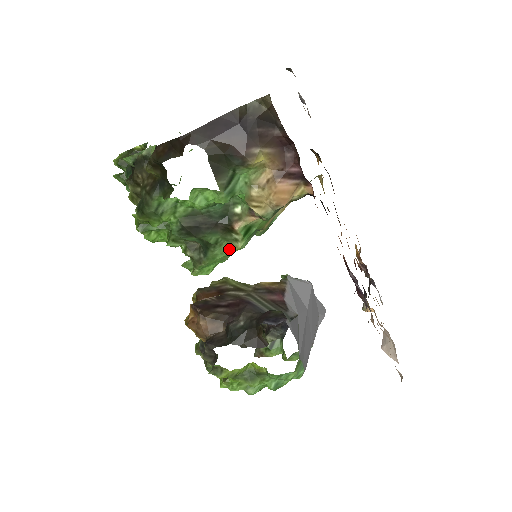
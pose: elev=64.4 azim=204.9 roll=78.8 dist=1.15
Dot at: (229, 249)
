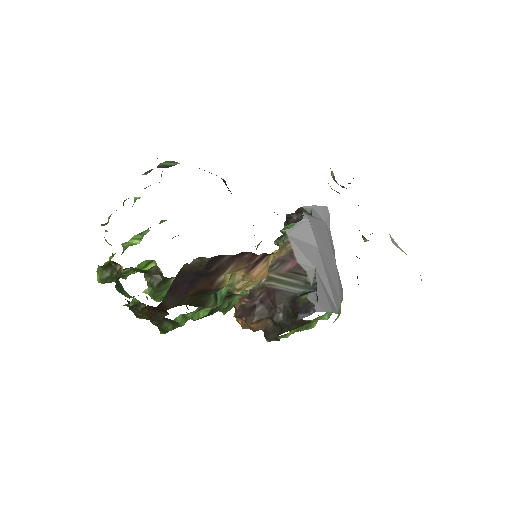
Dot at: (240, 296)
